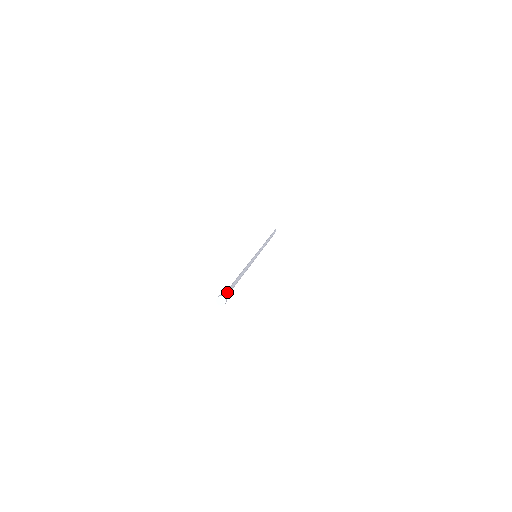
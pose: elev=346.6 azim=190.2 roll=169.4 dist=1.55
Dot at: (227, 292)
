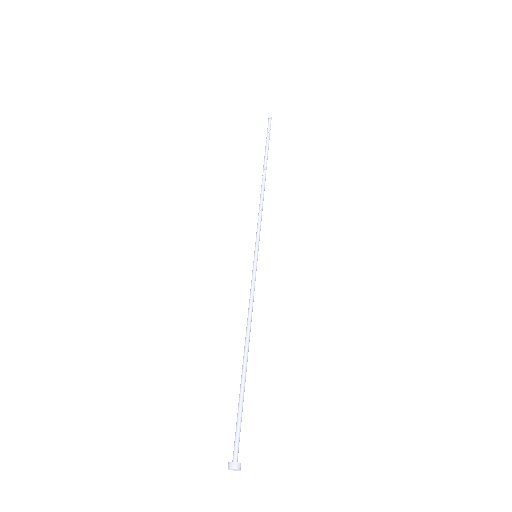
Dot at: (236, 438)
